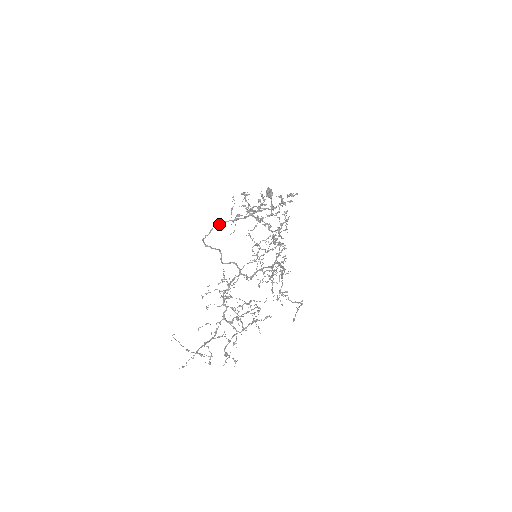
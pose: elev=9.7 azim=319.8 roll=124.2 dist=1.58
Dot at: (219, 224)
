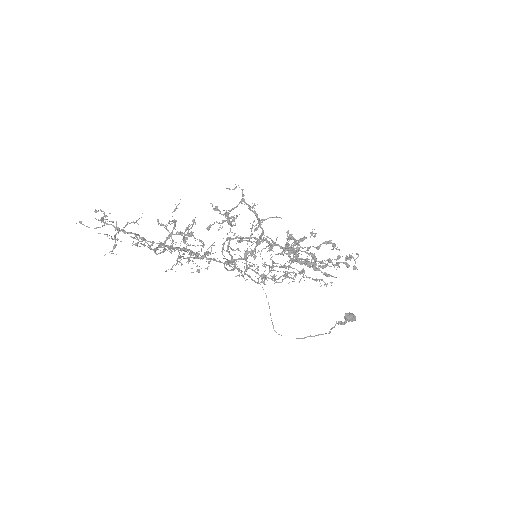
Dot at: (254, 237)
